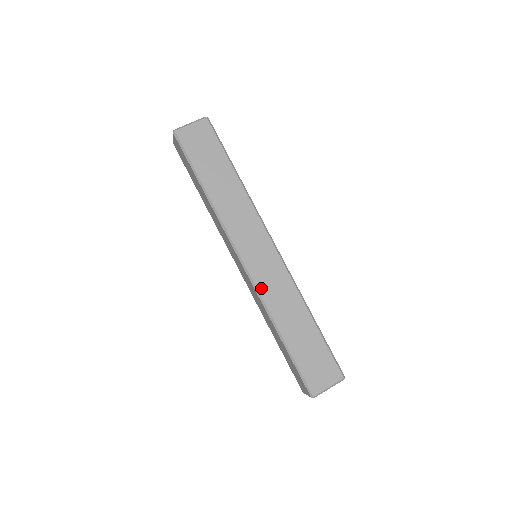
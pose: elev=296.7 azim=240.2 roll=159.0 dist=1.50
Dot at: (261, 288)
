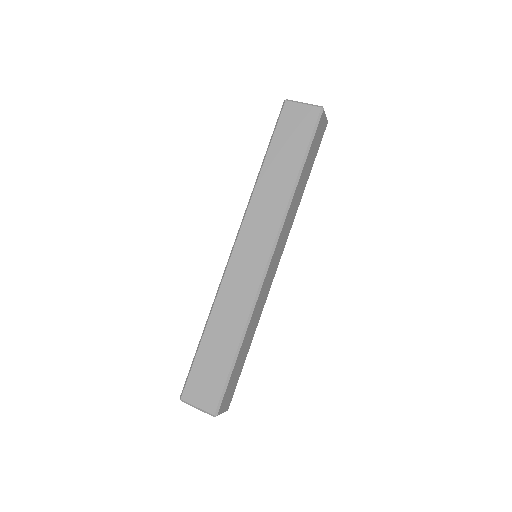
Dot at: (226, 281)
